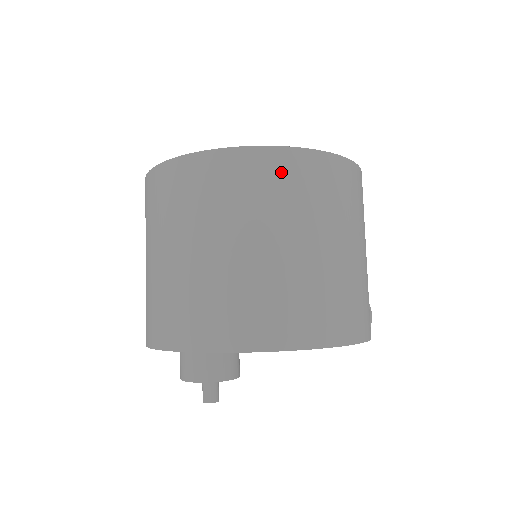
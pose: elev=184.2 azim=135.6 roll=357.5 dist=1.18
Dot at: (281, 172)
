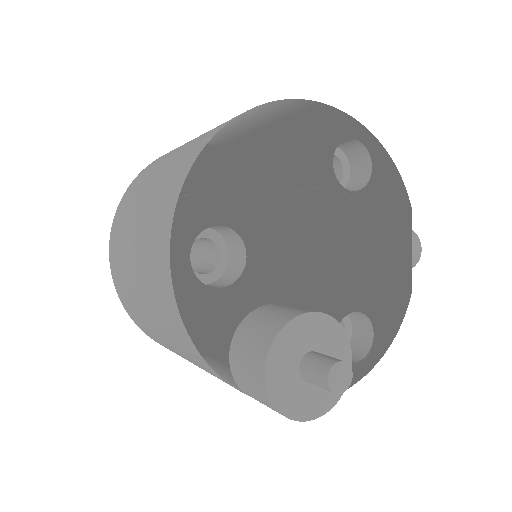
Dot at: (217, 140)
